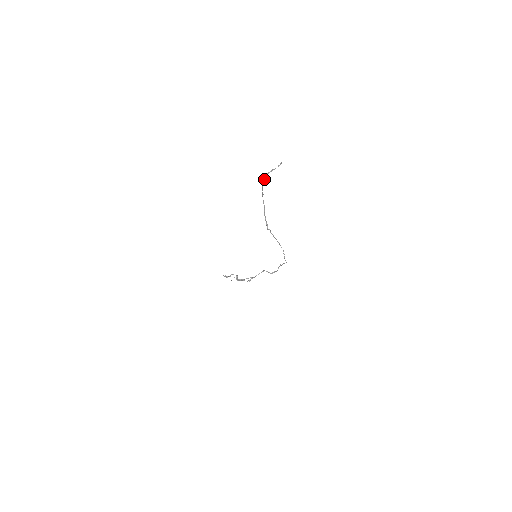
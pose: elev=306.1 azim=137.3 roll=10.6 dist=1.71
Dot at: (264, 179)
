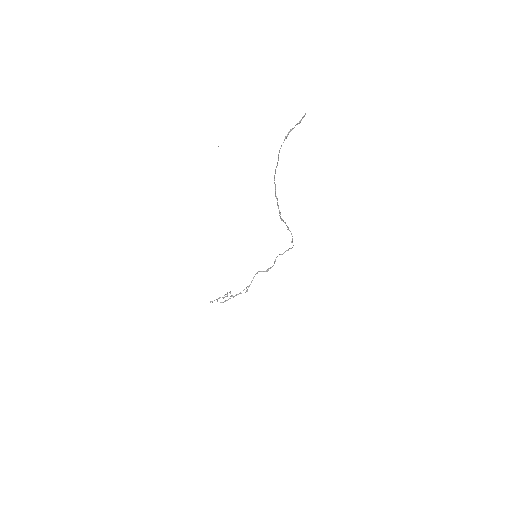
Dot at: (281, 146)
